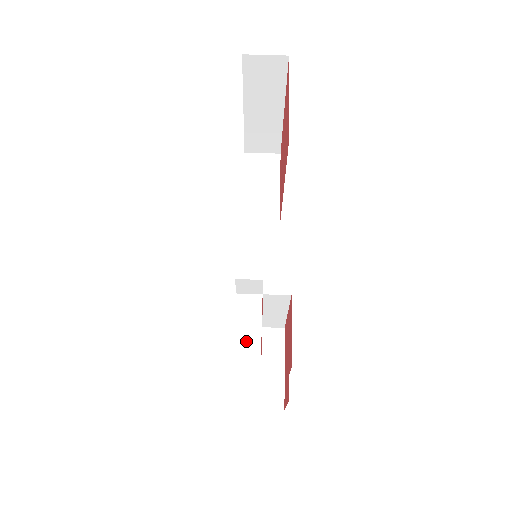
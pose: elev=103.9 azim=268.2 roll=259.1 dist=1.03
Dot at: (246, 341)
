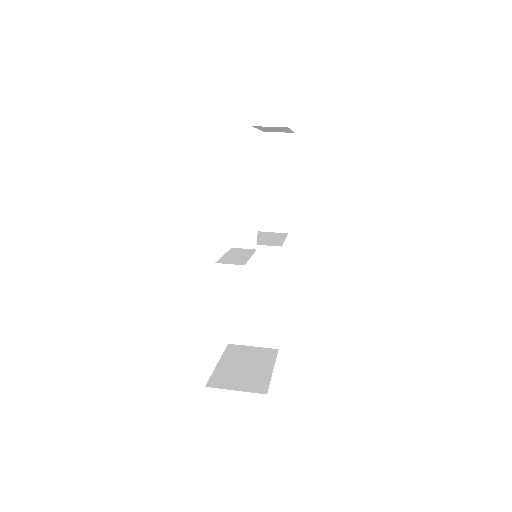
Dot at: (233, 258)
